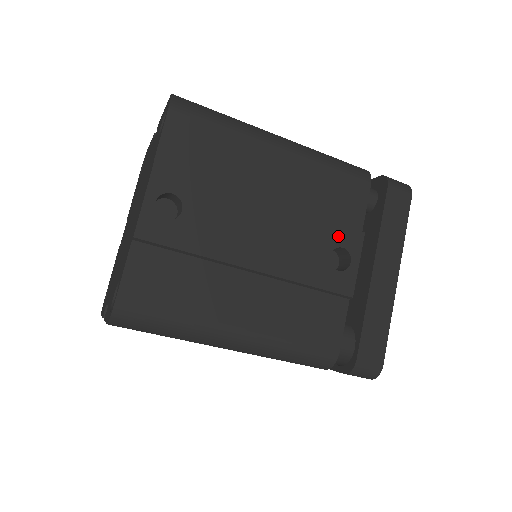
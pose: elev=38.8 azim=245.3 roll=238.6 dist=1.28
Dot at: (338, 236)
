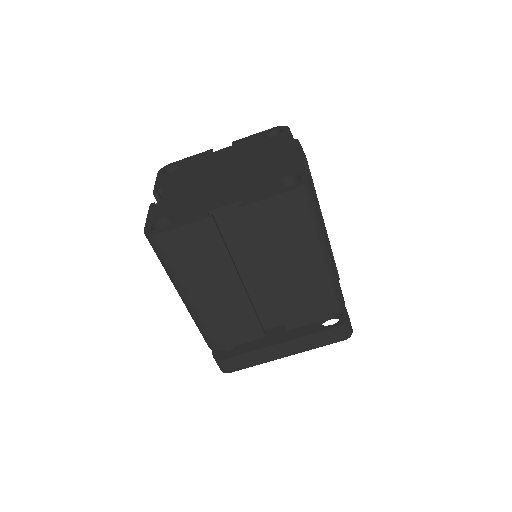
Dot at: occluded
